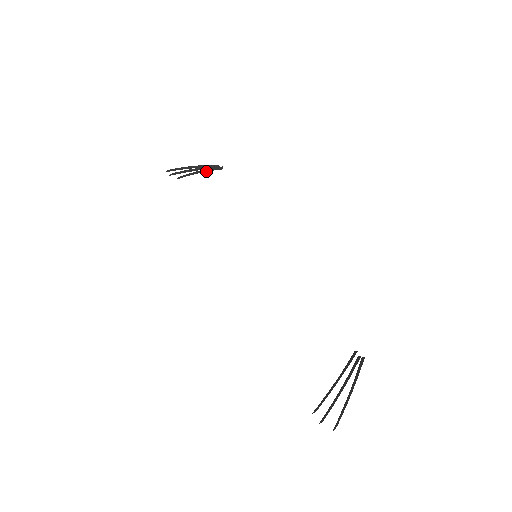
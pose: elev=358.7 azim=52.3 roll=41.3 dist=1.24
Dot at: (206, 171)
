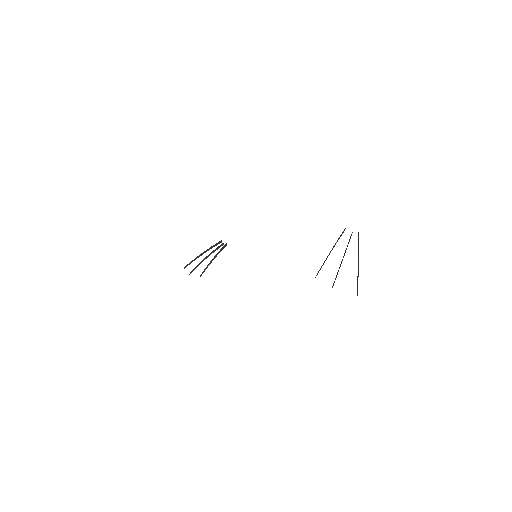
Dot at: occluded
